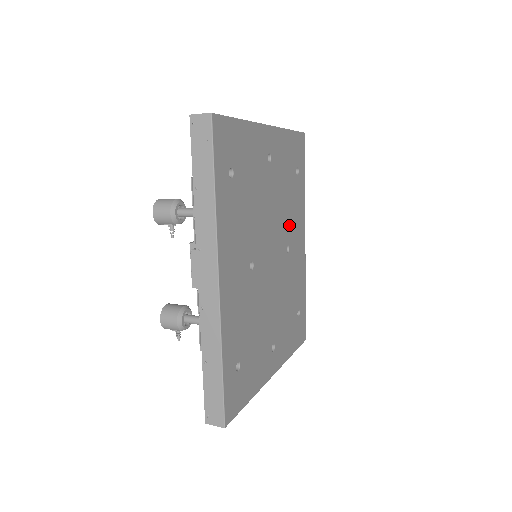
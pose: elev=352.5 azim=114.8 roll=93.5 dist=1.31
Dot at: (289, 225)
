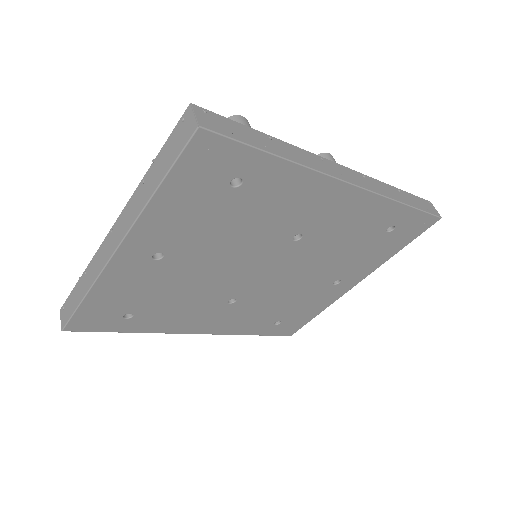
Dot at: (277, 227)
